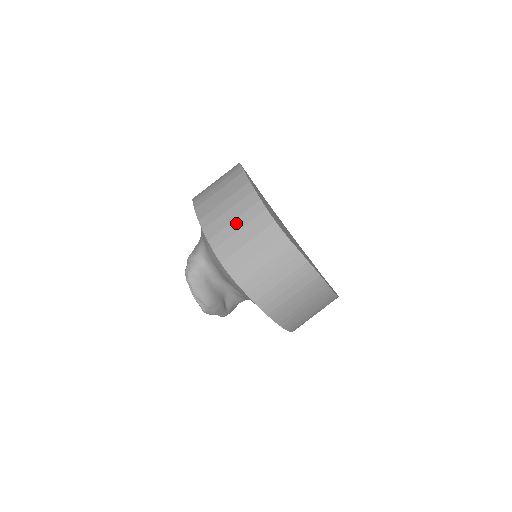
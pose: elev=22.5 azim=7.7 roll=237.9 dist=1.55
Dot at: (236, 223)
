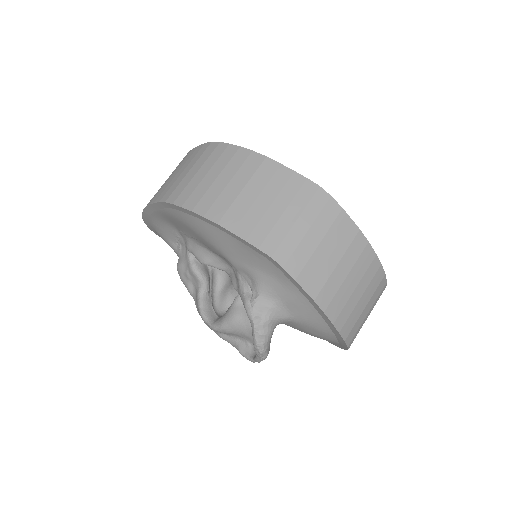
Dot at: (357, 292)
